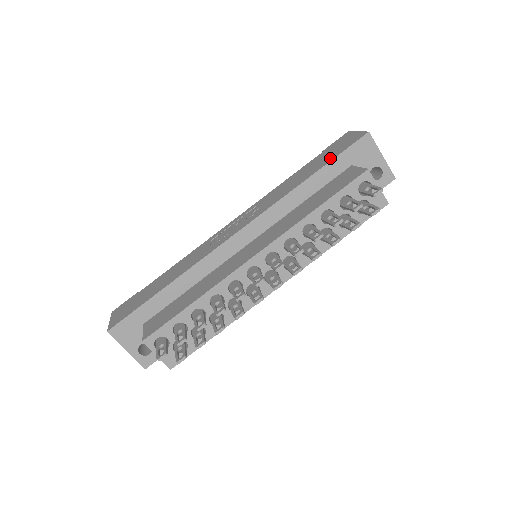
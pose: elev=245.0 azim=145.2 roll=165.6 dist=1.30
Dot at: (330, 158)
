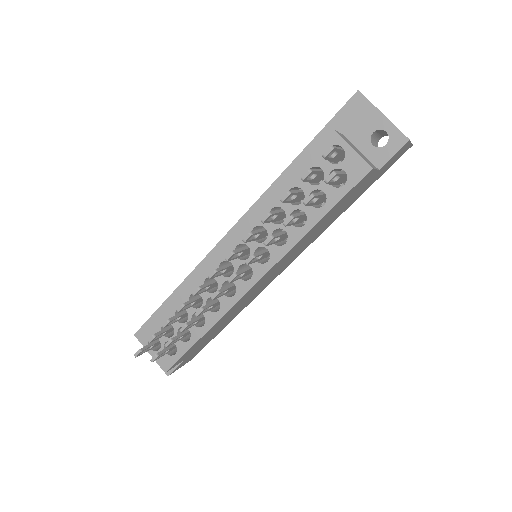
Dot at: occluded
